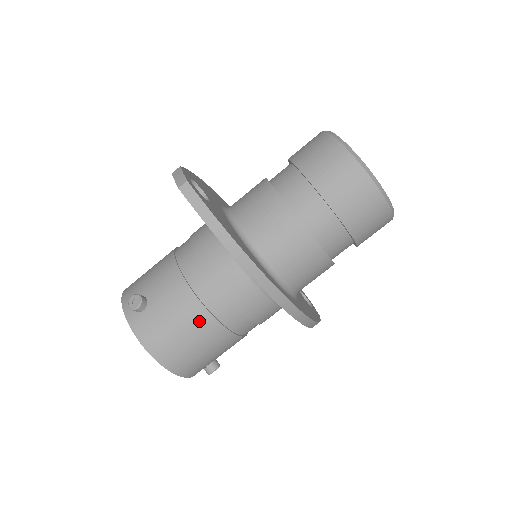
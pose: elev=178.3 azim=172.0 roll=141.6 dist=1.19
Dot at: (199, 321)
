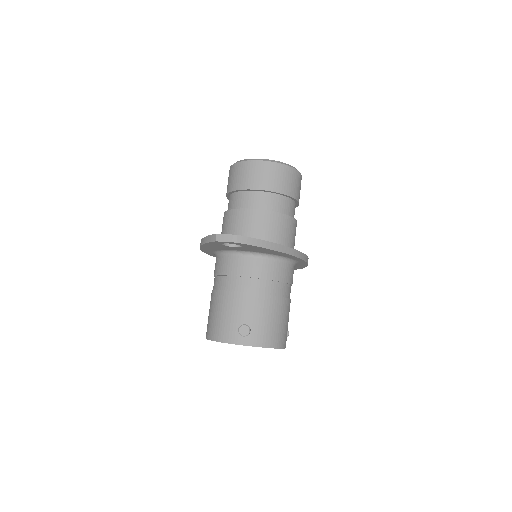
Dot at: (280, 307)
